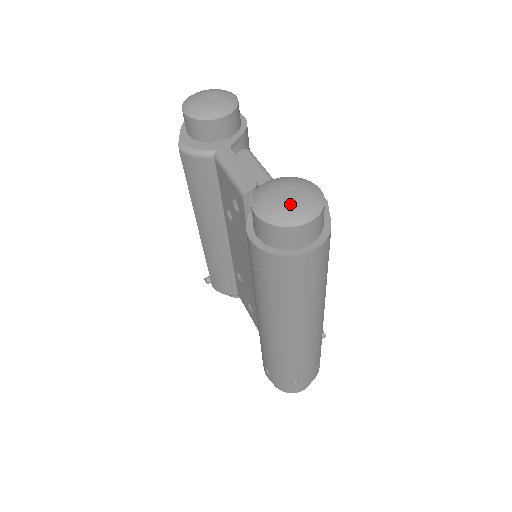
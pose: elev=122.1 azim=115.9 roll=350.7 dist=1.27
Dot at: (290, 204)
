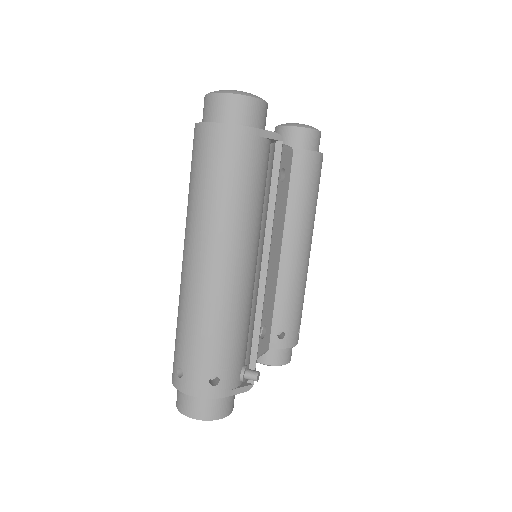
Dot at: occluded
